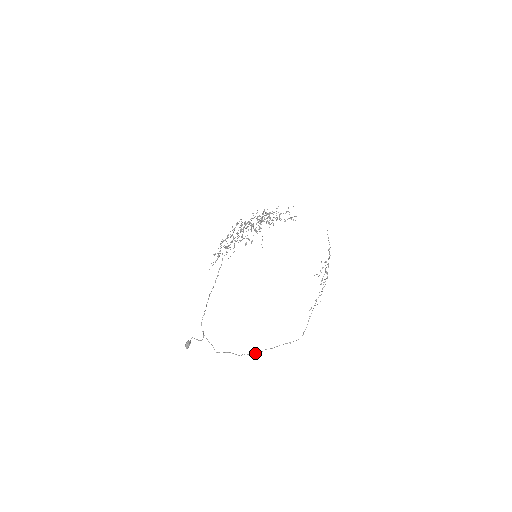
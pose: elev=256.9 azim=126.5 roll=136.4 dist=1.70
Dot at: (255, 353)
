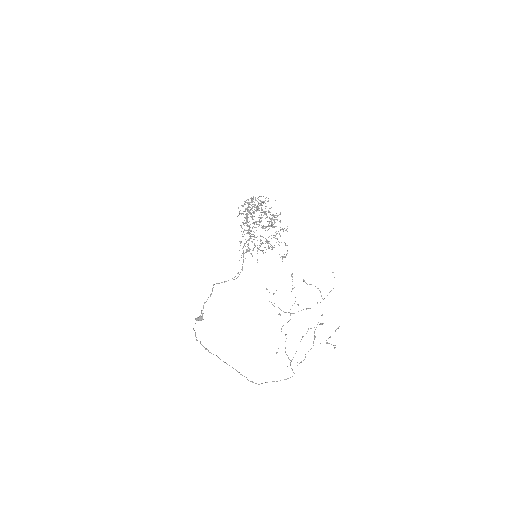
Dot at: (207, 349)
